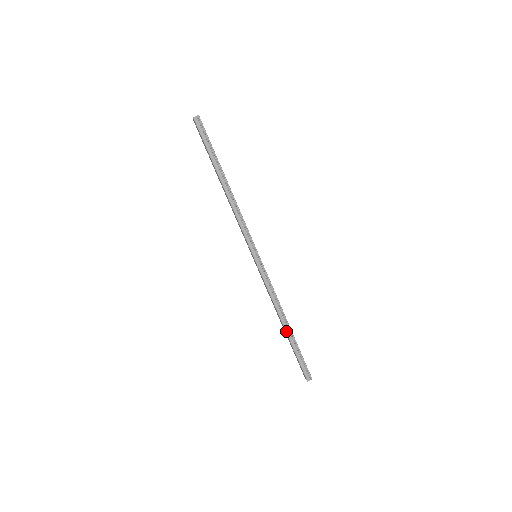
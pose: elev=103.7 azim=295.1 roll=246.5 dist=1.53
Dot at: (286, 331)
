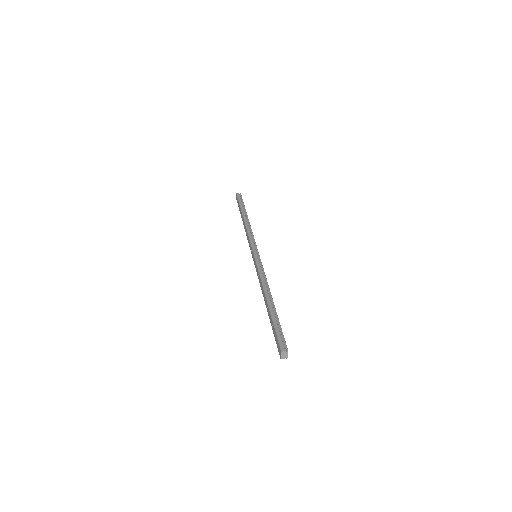
Dot at: (268, 303)
